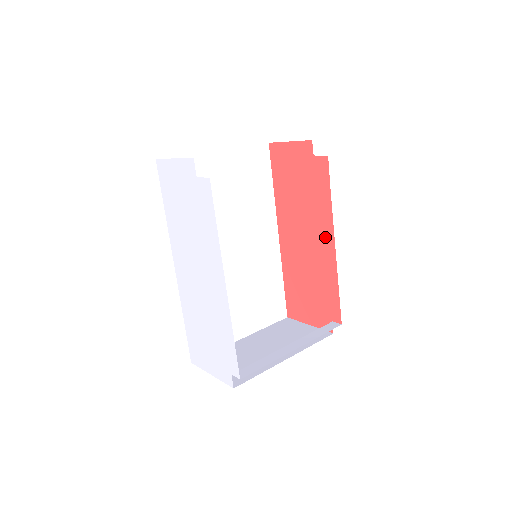
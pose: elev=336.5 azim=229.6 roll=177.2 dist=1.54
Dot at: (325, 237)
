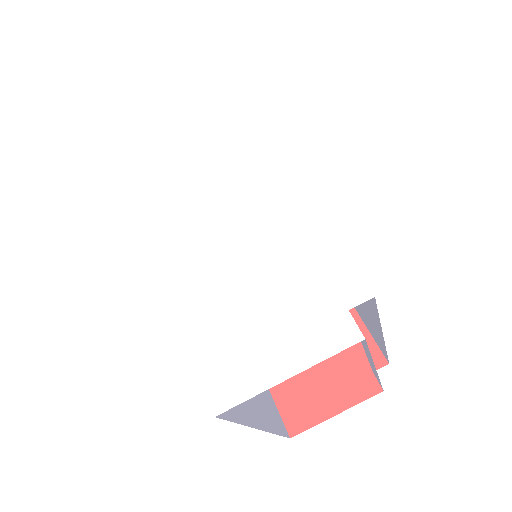
Dot at: occluded
